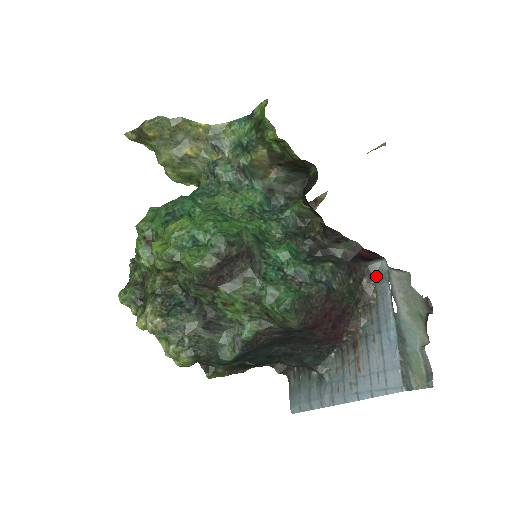
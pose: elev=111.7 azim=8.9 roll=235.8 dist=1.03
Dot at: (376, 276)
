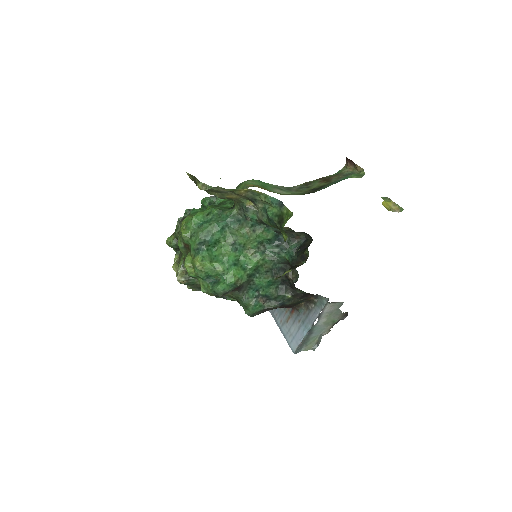
Dot at: (320, 300)
